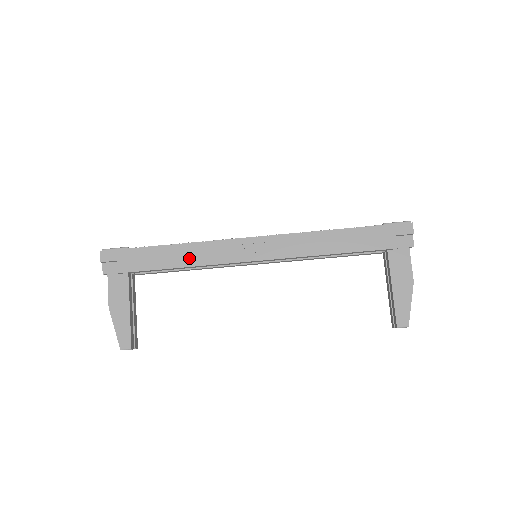
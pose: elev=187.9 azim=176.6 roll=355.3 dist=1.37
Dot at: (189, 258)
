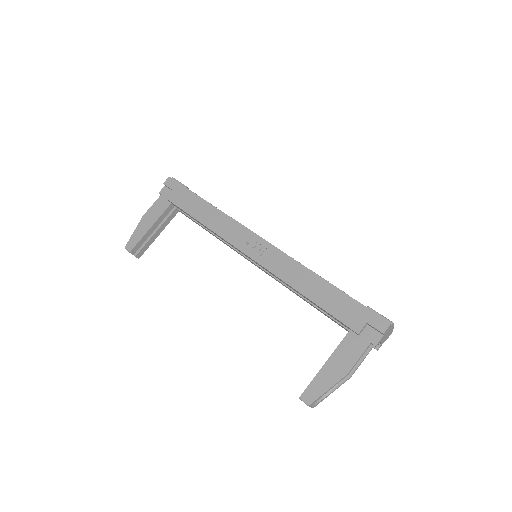
Dot at: (210, 220)
